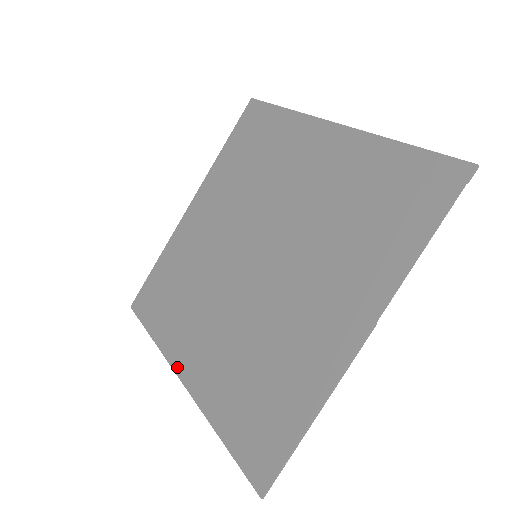
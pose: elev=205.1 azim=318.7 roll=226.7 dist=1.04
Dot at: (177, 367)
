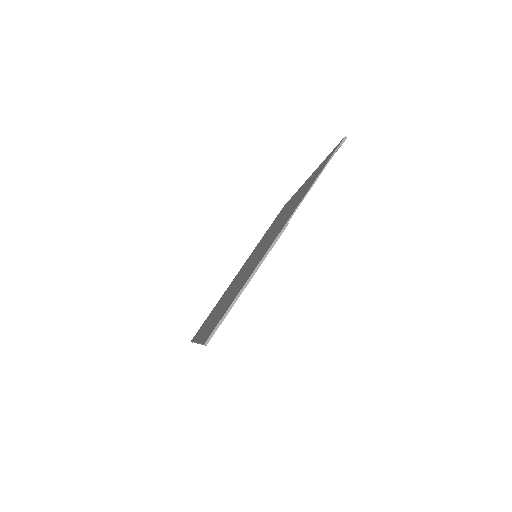
Dot at: (197, 339)
